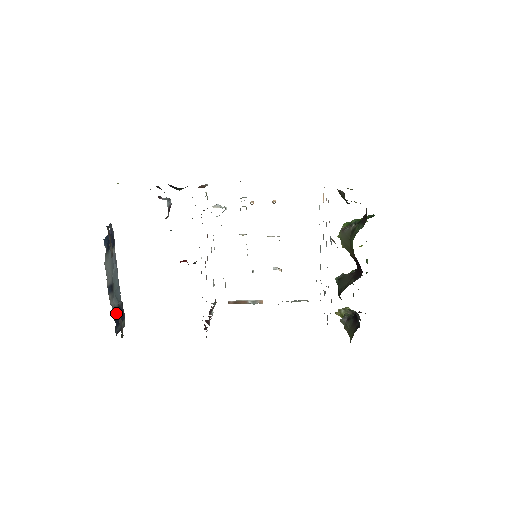
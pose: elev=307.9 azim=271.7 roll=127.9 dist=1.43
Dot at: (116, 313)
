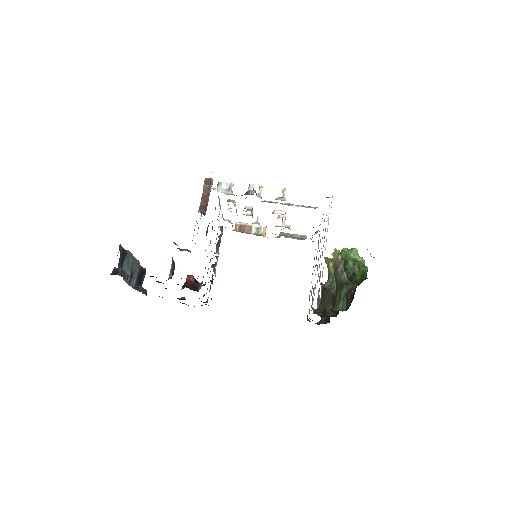
Dot at: (138, 279)
